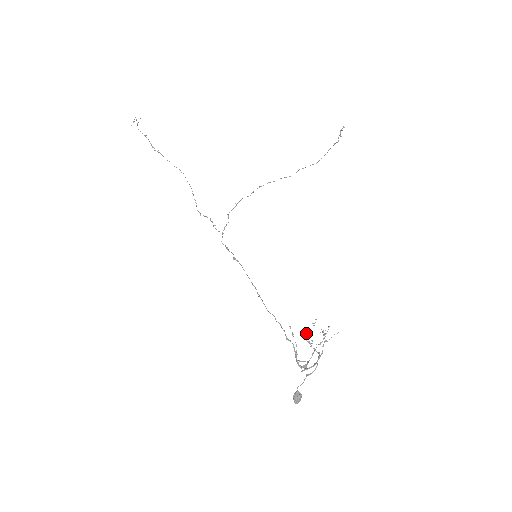
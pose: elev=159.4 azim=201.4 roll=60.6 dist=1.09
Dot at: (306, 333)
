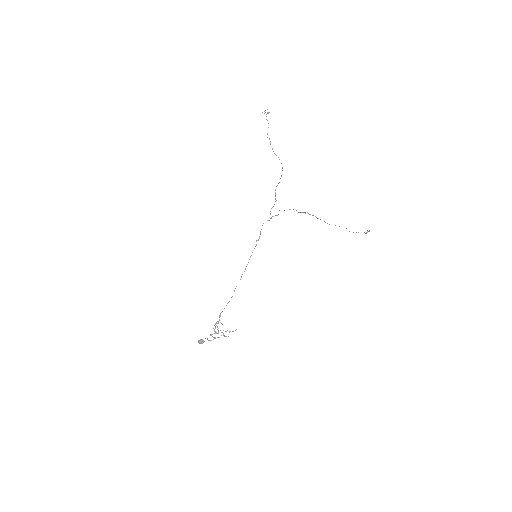
Dot at: (218, 323)
